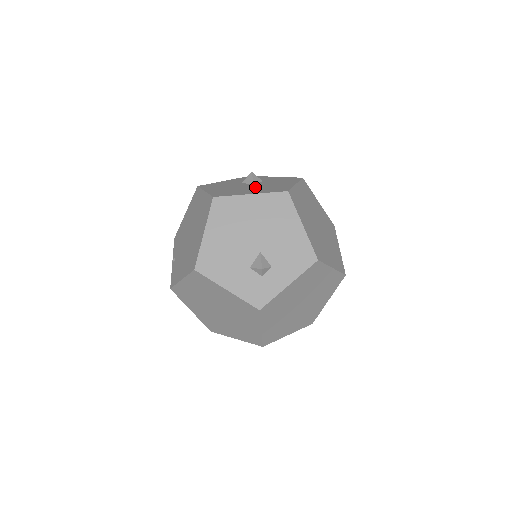
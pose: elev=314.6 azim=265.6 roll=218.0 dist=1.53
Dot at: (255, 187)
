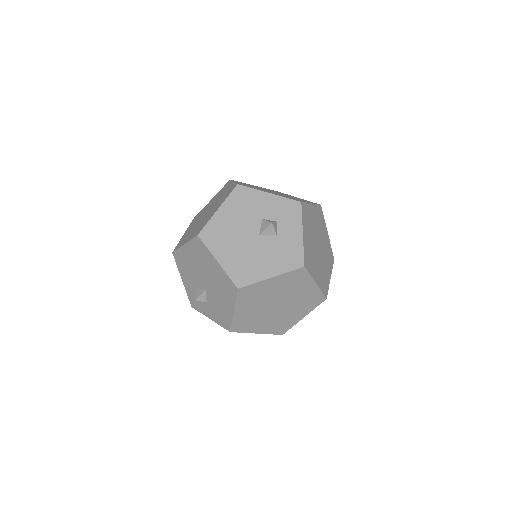
Dot at: (245, 247)
